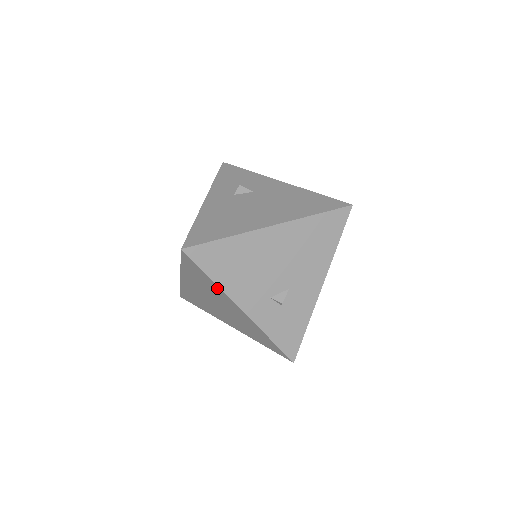
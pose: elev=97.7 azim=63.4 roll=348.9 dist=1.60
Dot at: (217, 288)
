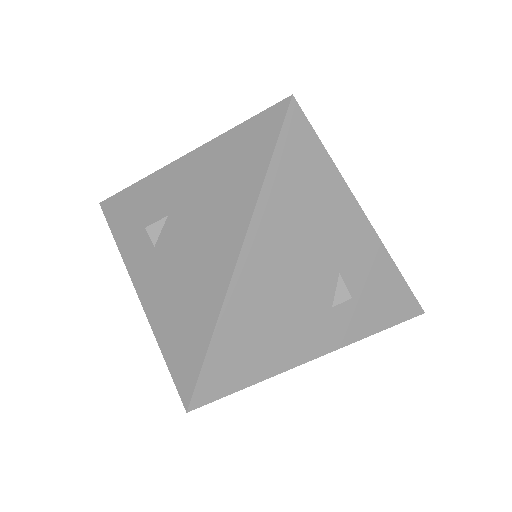
Dot at: occluded
